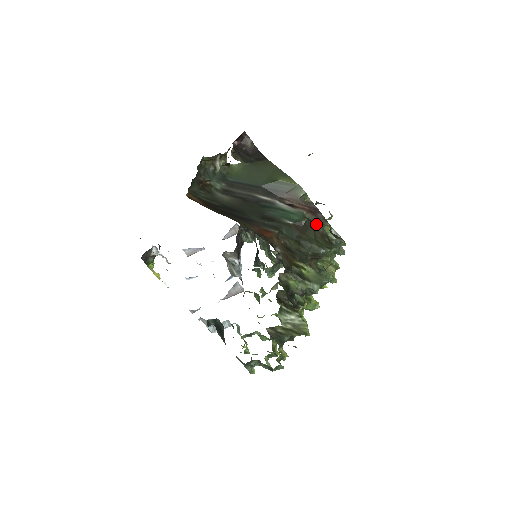
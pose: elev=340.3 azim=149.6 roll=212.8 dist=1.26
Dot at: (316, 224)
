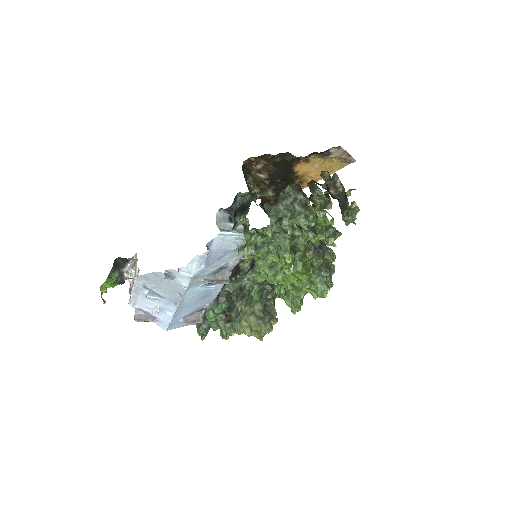
Dot at: occluded
